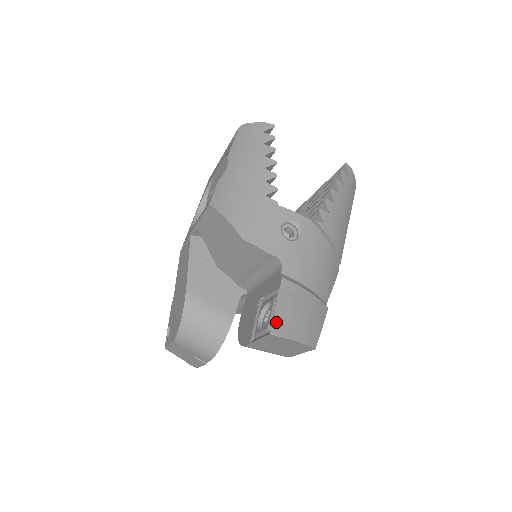
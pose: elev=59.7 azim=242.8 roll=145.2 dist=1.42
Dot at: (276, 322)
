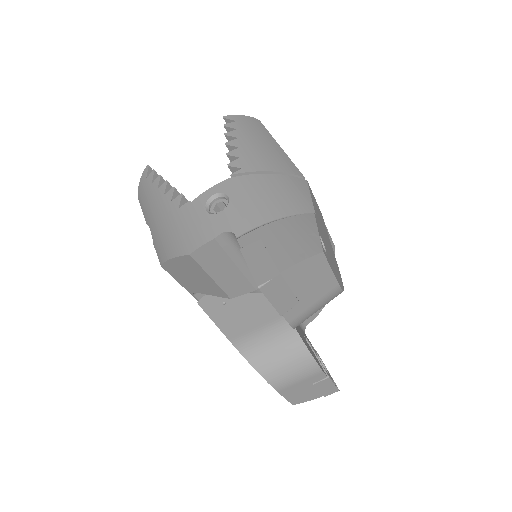
Dot at: (257, 274)
